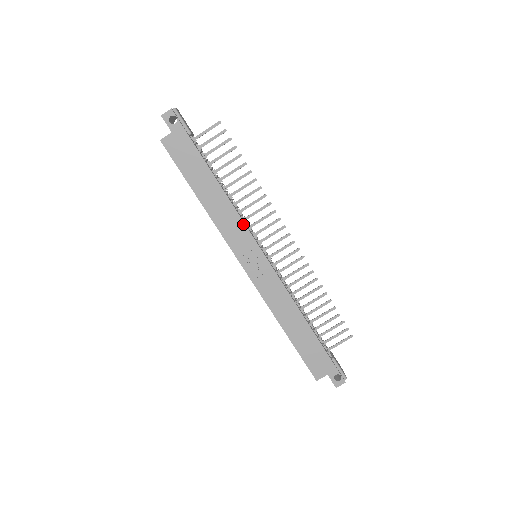
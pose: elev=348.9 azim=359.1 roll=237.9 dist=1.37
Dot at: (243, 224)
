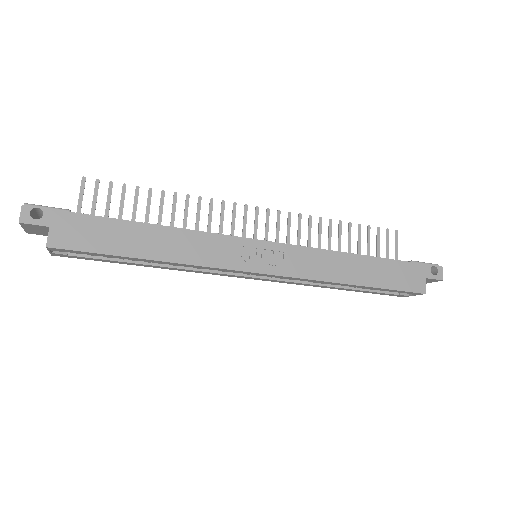
Dot at: (215, 236)
